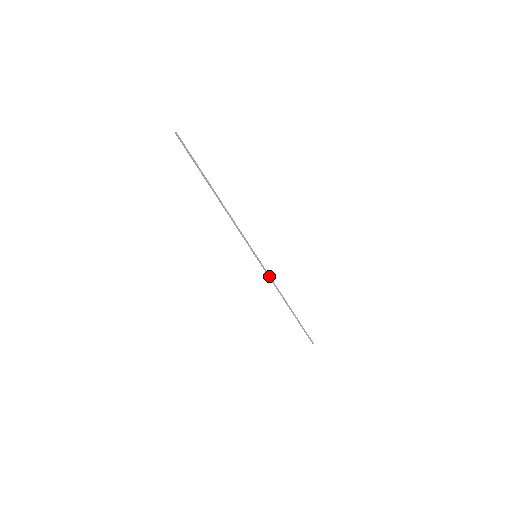
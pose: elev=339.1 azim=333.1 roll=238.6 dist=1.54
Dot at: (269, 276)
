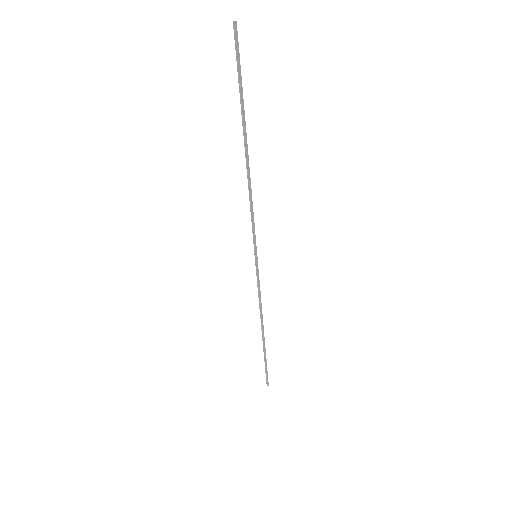
Dot at: (259, 288)
